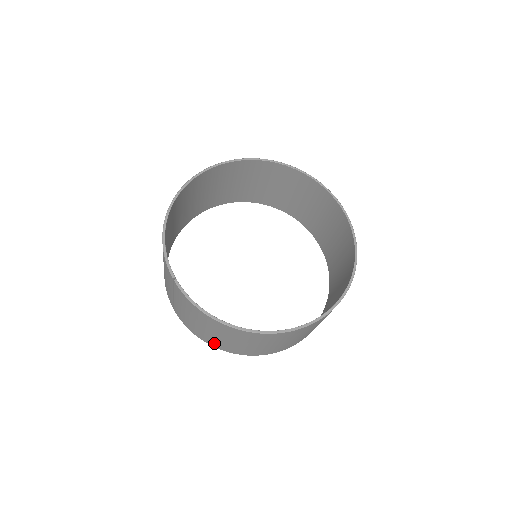
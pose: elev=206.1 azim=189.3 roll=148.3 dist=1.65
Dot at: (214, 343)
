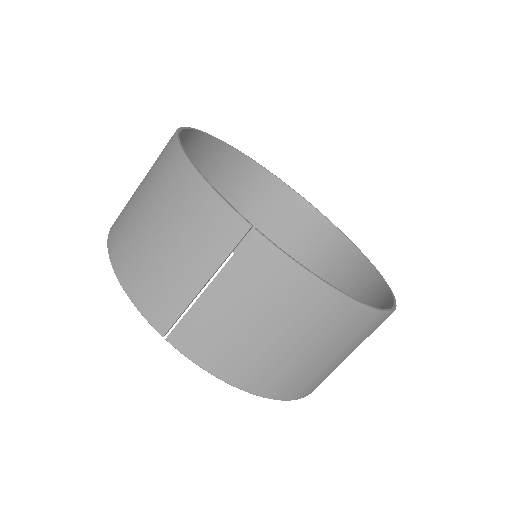
Dot at: (260, 377)
